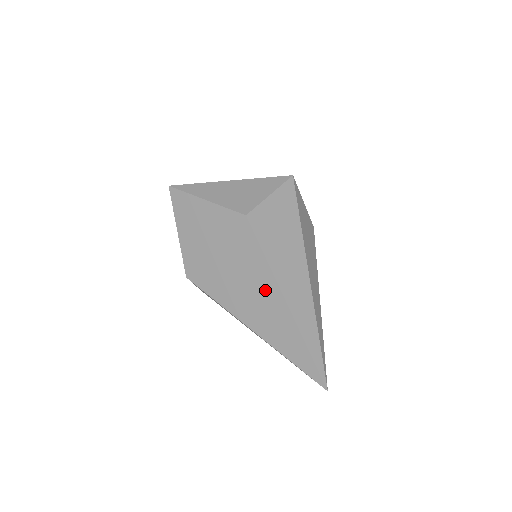
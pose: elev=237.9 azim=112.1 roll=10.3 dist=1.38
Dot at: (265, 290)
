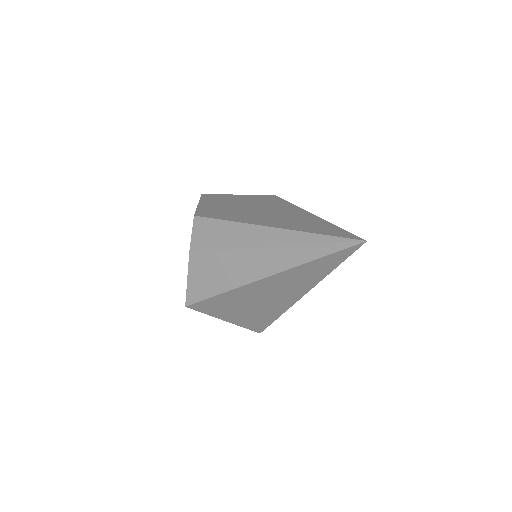
Dot at: (289, 212)
